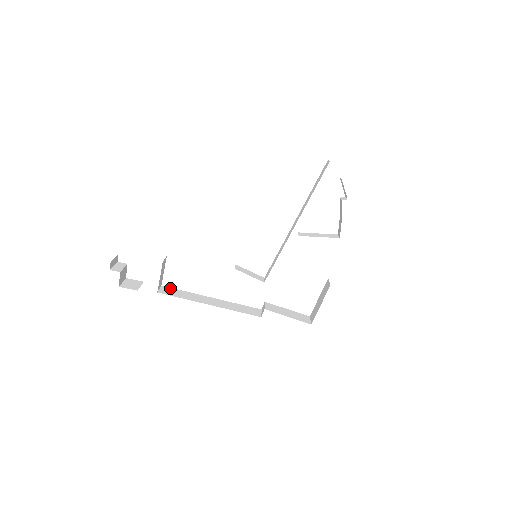
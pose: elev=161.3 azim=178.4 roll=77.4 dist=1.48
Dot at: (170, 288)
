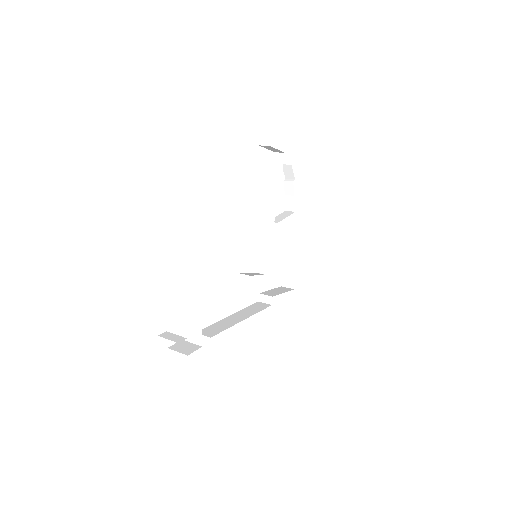
Dot at: (204, 330)
